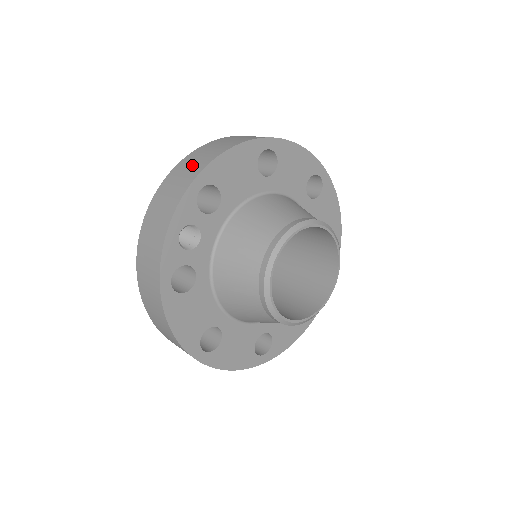
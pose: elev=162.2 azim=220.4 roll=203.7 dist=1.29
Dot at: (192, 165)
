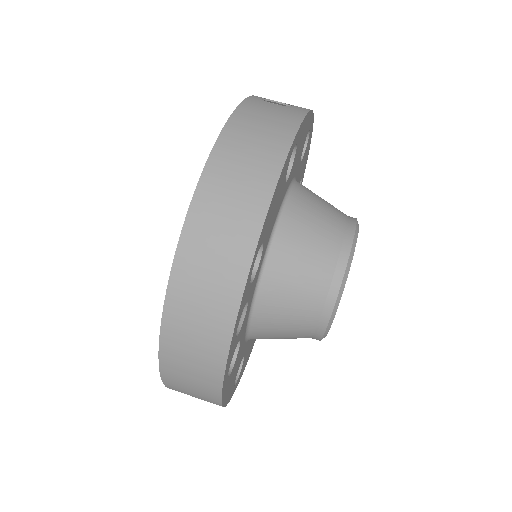
Dot at: (226, 225)
